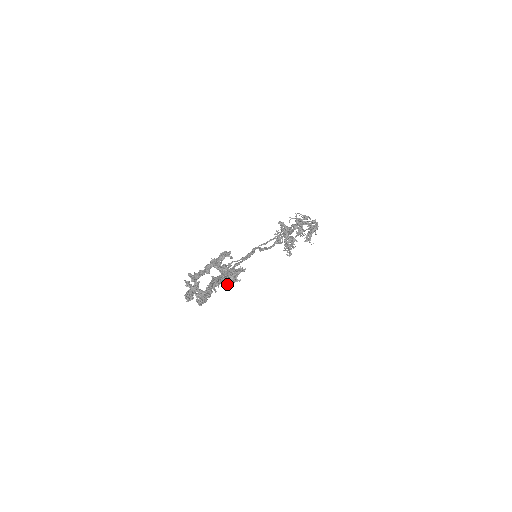
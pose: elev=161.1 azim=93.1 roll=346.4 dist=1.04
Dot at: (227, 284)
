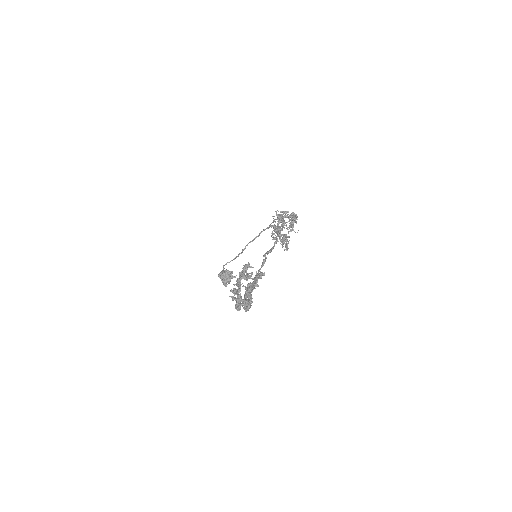
Dot at: (226, 283)
